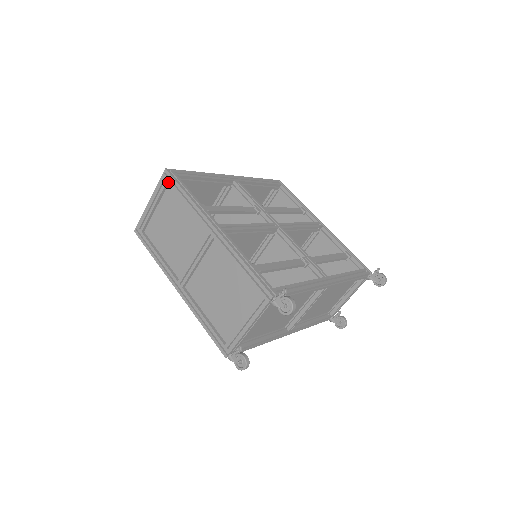
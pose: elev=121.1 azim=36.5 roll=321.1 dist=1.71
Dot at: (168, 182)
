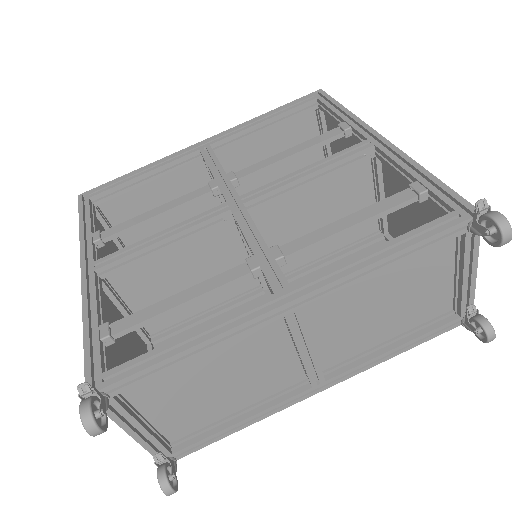
Dot at: occluded
